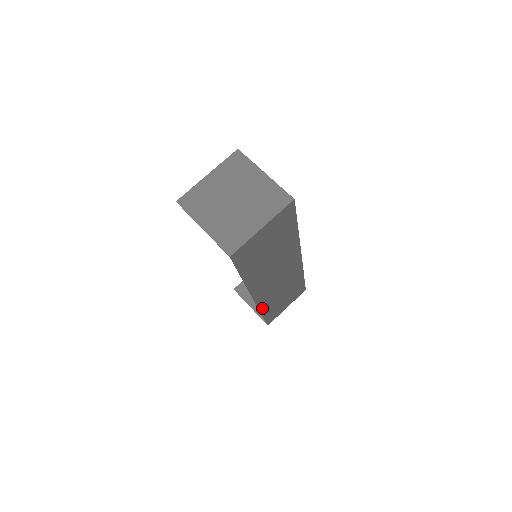
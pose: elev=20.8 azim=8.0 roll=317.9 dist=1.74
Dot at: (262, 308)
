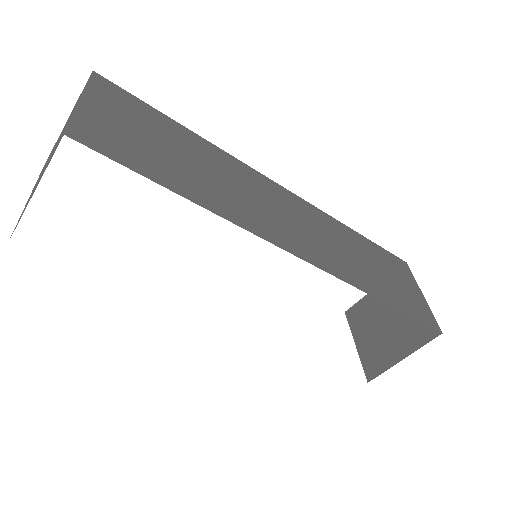
Dot at: (359, 286)
